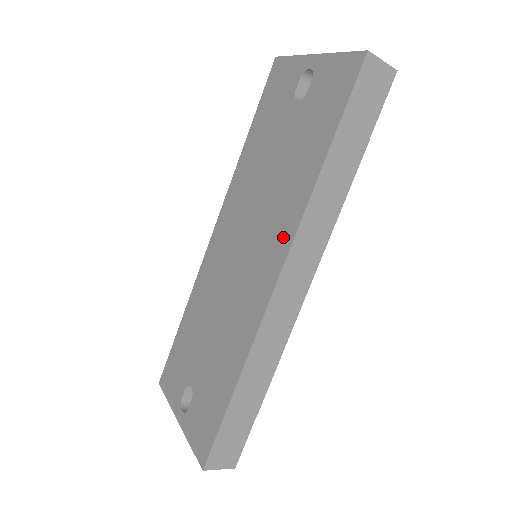
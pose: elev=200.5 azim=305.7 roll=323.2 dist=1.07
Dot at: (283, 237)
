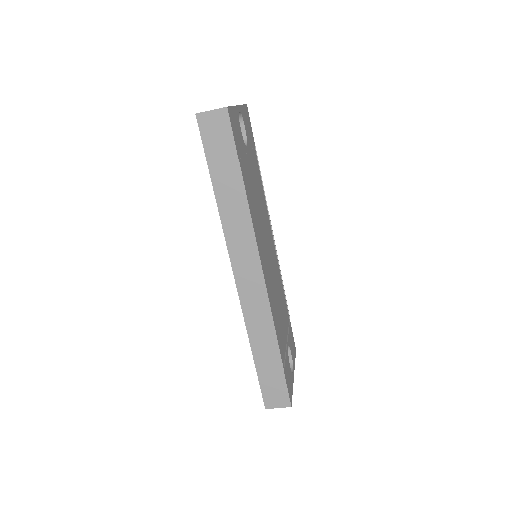
Dot at: occluded
